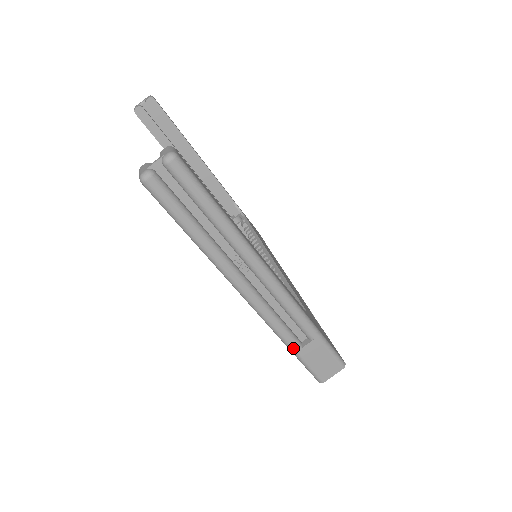
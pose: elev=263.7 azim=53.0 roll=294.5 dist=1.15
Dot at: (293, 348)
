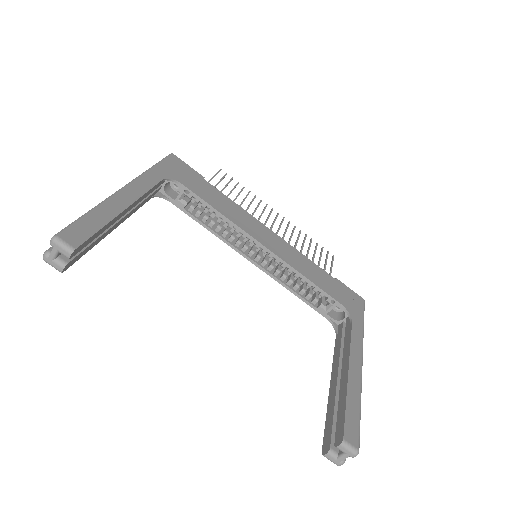
Dot at: occluded
